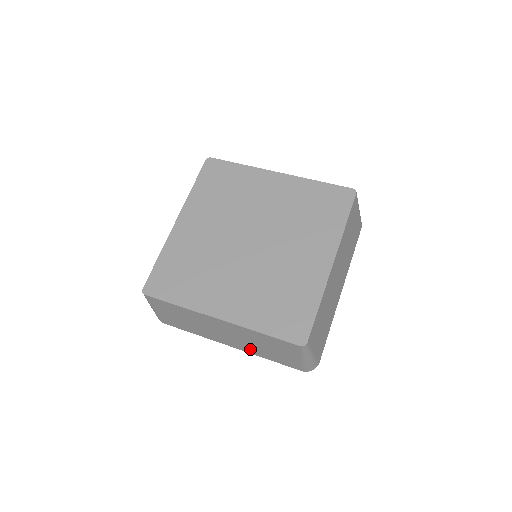
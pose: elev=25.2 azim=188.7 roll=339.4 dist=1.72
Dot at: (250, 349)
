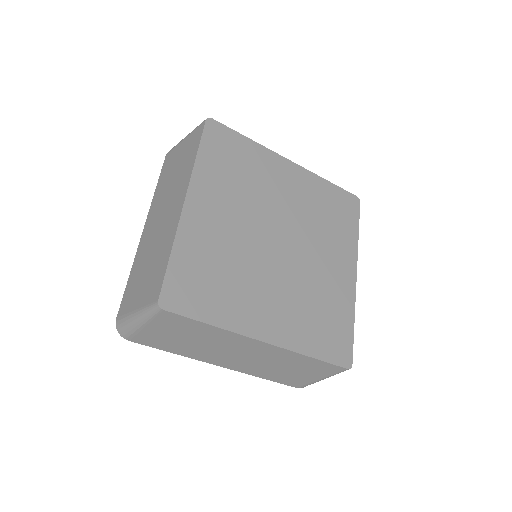
Dot at: (254, 370)
